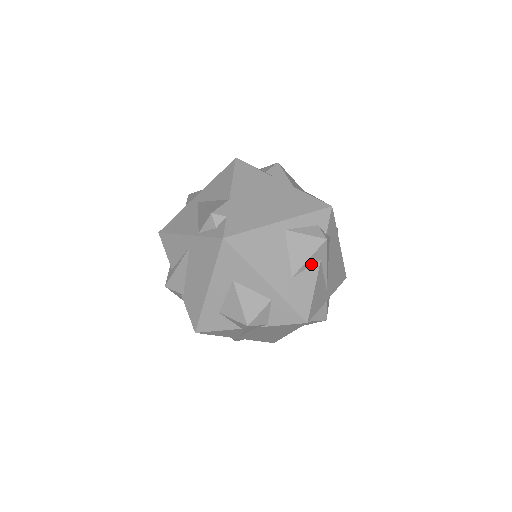
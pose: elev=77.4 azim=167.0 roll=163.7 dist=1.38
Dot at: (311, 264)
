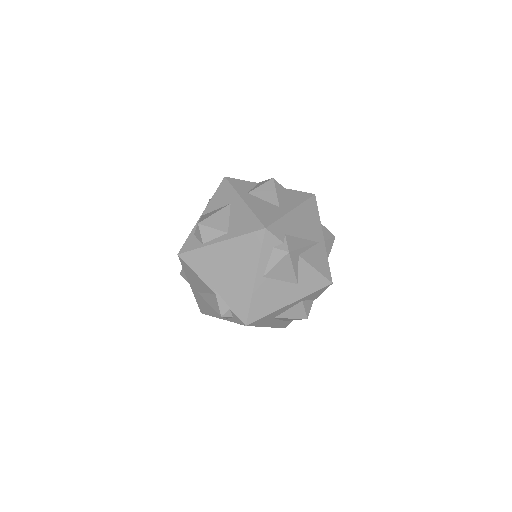
Dot at: (297, 265)
